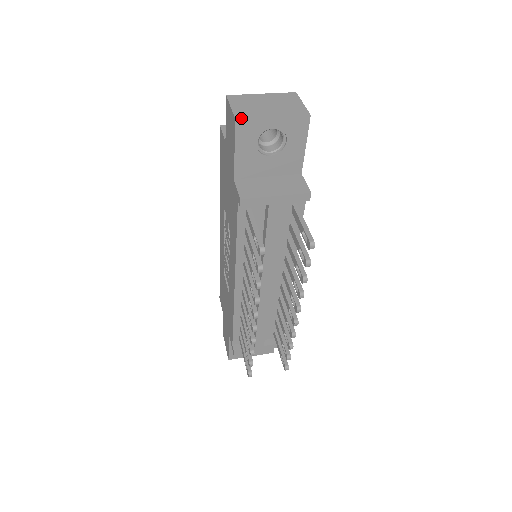
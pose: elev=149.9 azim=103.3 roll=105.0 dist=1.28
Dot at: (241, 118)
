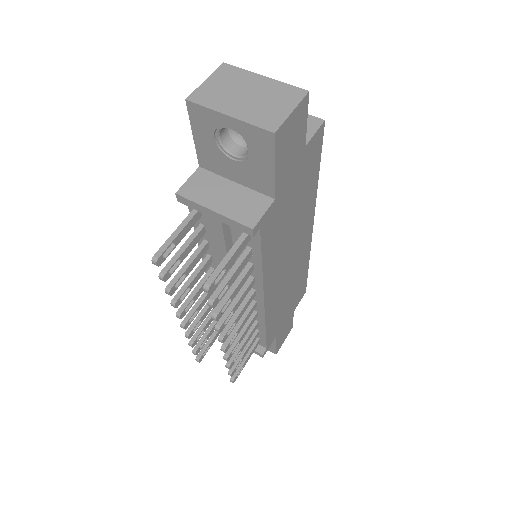
Dot at: (192, 100)
